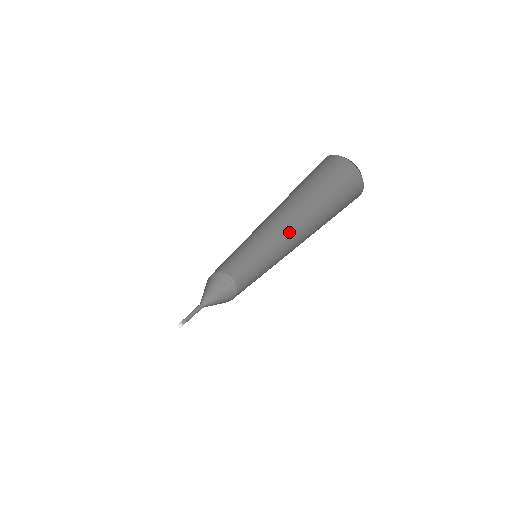
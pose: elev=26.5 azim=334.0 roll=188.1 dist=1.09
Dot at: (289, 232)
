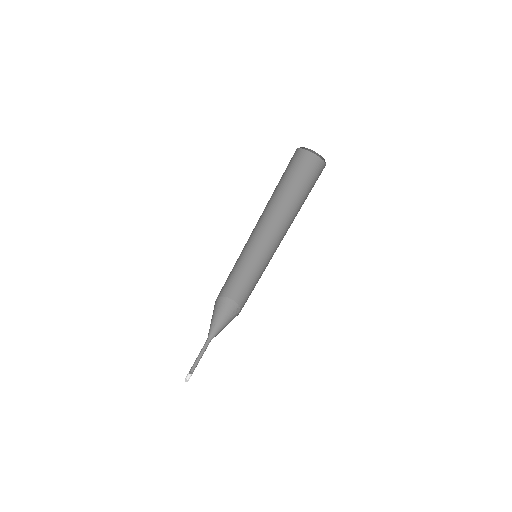
Dot at: (283, 235)
